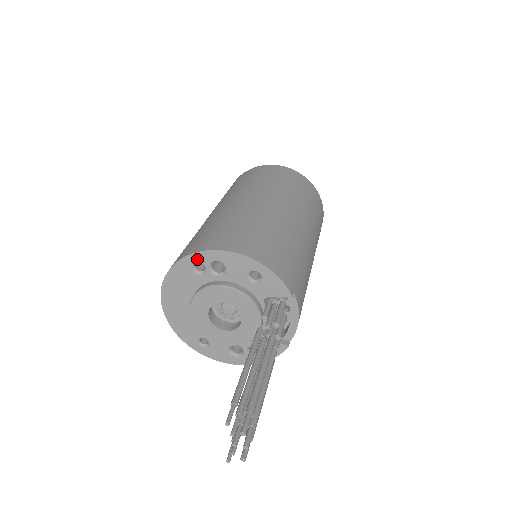
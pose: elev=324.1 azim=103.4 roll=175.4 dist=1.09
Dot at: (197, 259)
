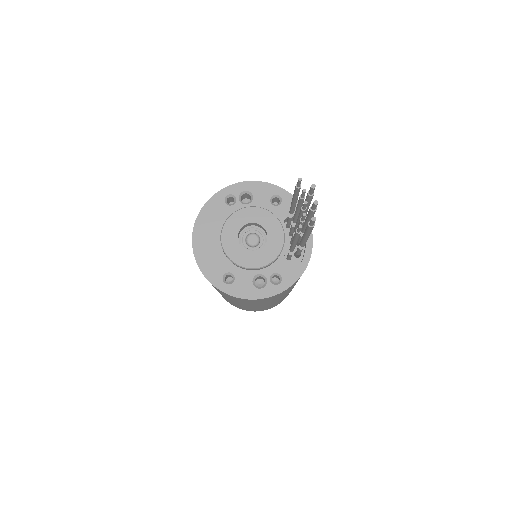
Dot at: (229, 191)
